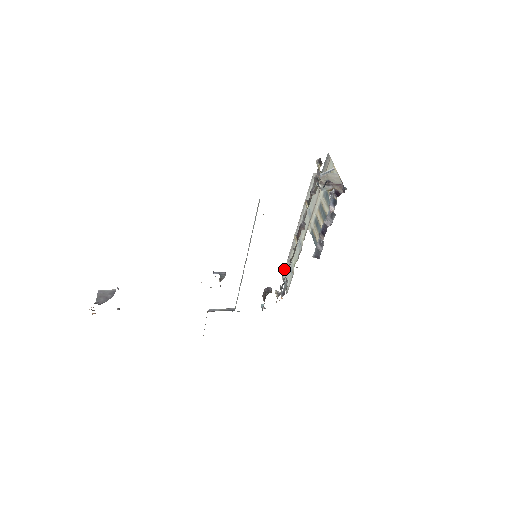
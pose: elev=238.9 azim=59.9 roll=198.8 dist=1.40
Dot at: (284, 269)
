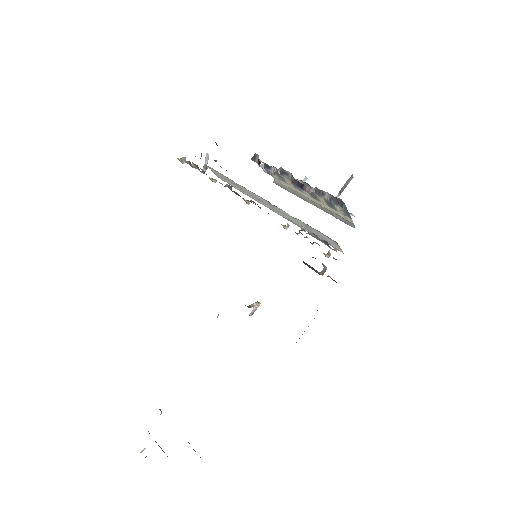
Dot at: occluded
